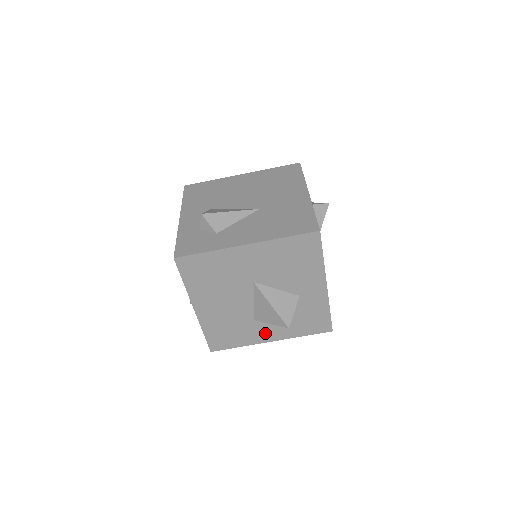
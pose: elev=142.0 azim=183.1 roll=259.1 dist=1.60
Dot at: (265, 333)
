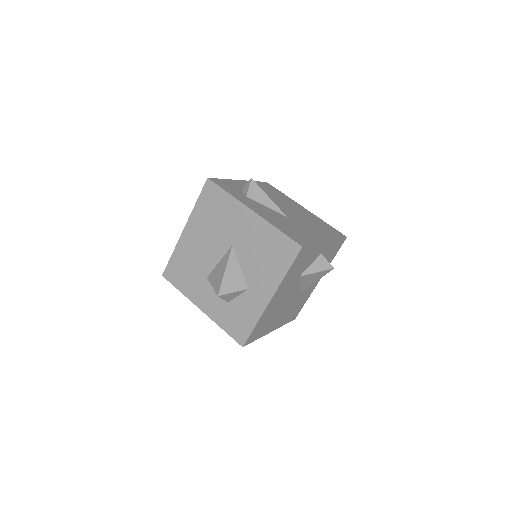
Dot at: (203, 297)
